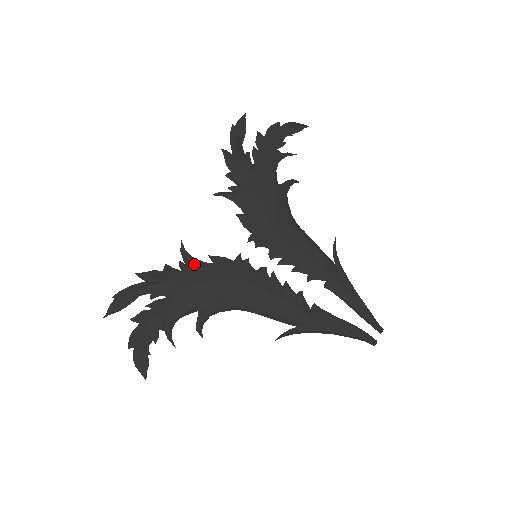
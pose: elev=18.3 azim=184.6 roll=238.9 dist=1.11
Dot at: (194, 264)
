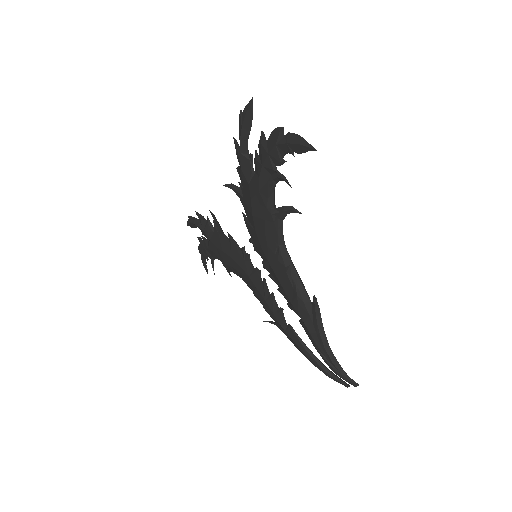
Dot at: (219, 231)
